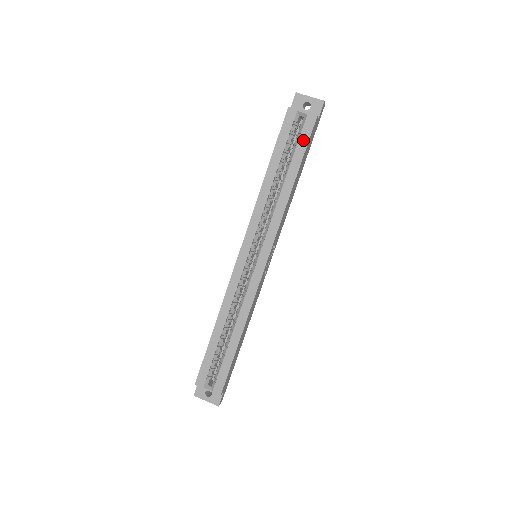
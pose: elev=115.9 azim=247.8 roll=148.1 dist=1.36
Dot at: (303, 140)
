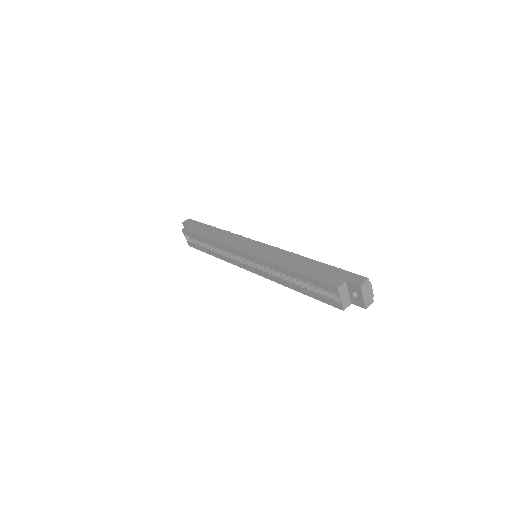
Dot at: (323, 299)
